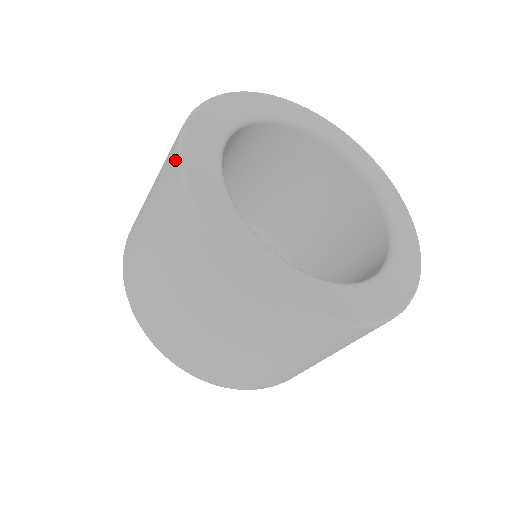
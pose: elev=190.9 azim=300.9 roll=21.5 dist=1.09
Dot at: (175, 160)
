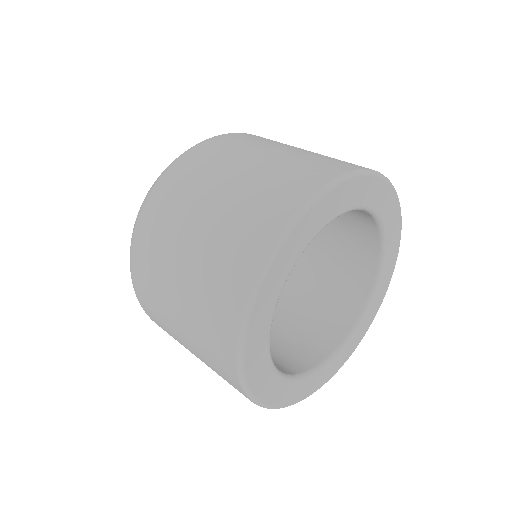
Dot at: (264, 253)
